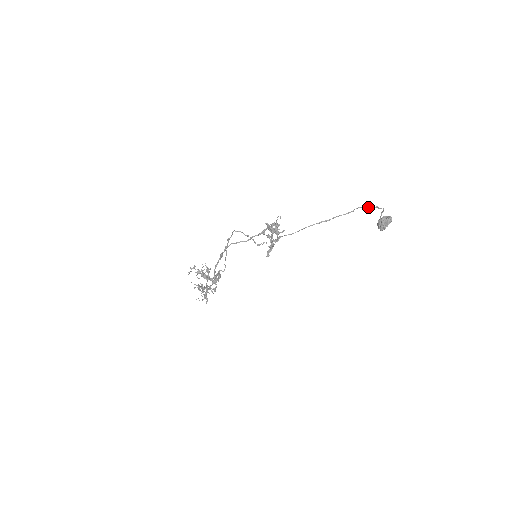
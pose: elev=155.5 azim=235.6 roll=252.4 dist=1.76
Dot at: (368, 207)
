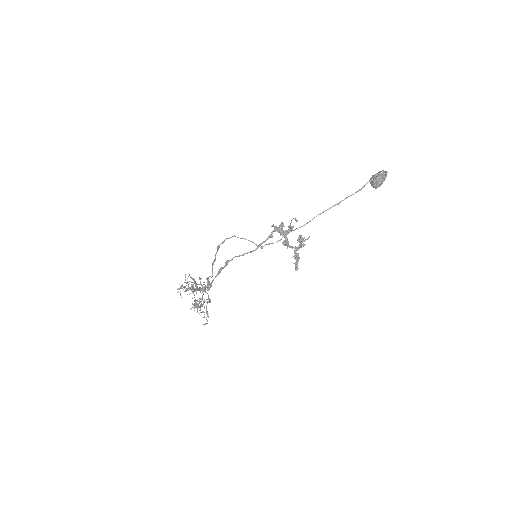
Dot at: (379, 179)
